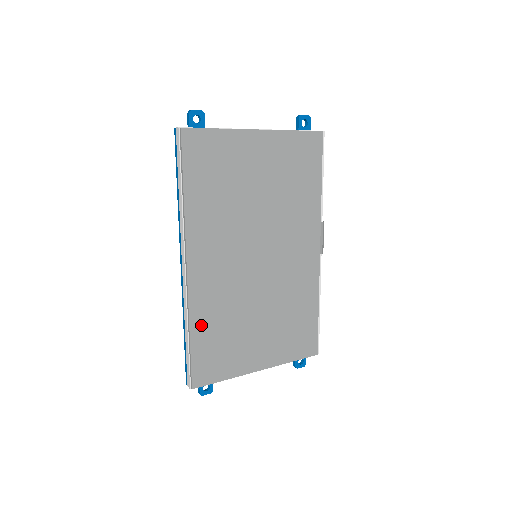
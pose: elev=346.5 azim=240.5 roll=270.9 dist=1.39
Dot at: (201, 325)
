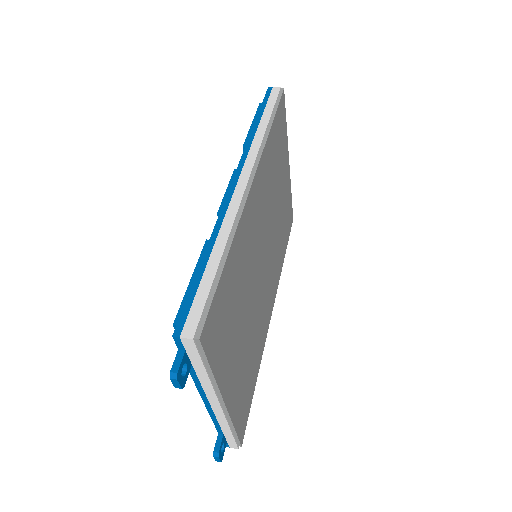
Dot at: (234, 258)
